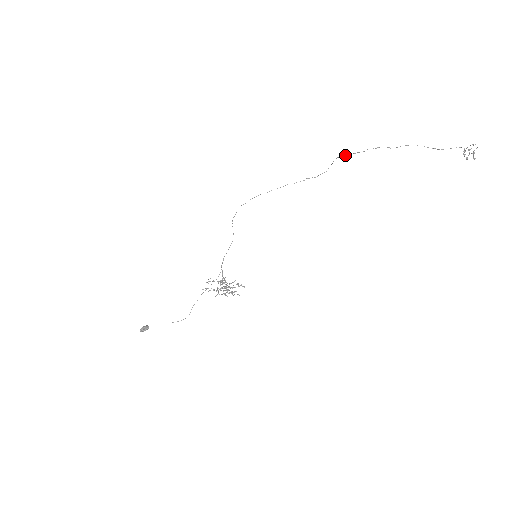
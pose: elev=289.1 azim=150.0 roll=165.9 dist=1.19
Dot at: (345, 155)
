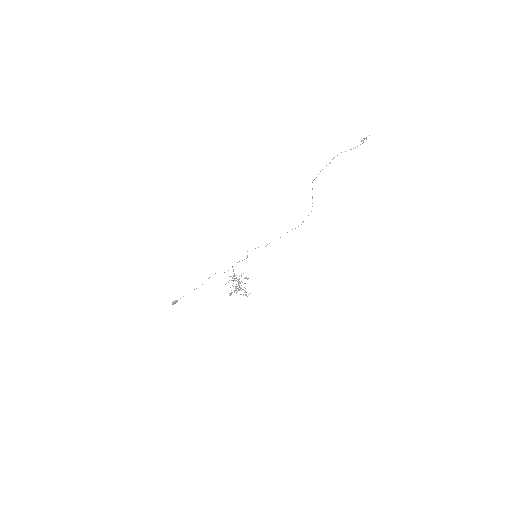
Dot at: (312, 188)
